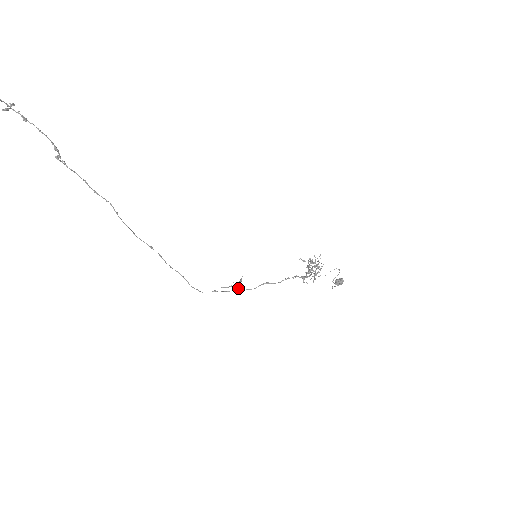
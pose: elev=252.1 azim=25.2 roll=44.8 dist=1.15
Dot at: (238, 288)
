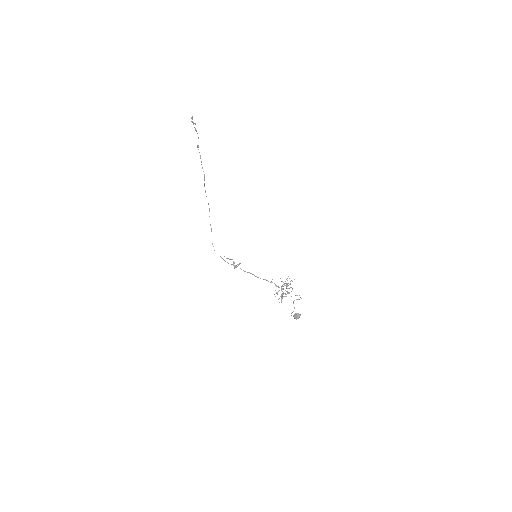
Dot at: (235, 265)
